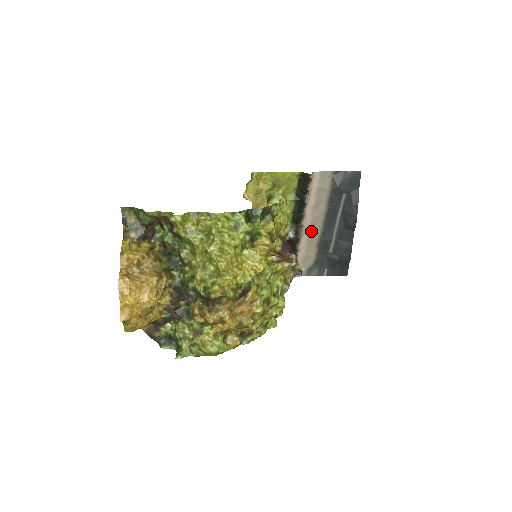
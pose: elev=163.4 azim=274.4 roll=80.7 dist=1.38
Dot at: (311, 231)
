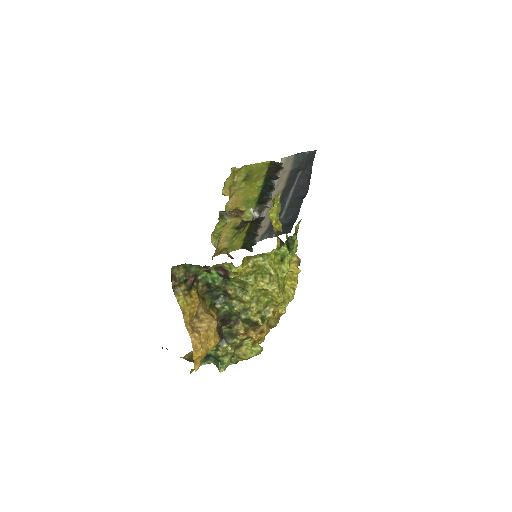
Dot at: occluded
